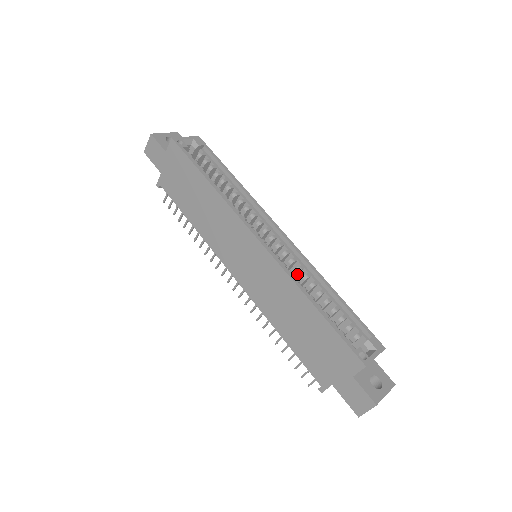
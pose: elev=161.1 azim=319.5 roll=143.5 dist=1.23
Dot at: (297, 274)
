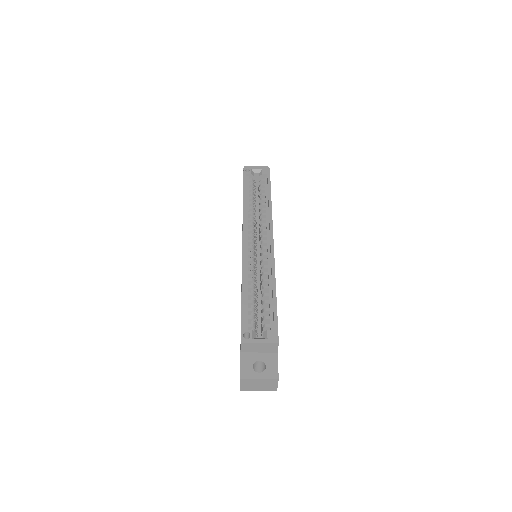
Dot at: occluded
